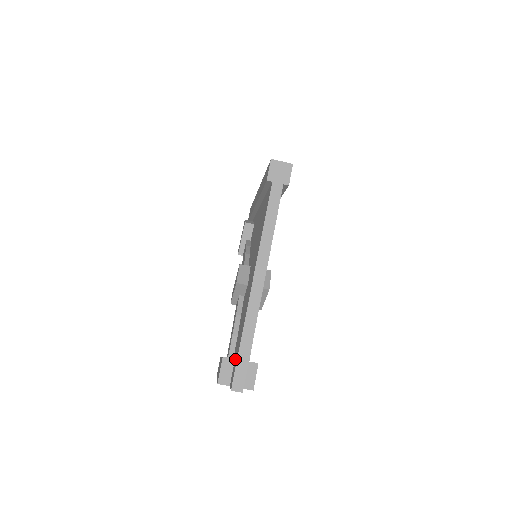
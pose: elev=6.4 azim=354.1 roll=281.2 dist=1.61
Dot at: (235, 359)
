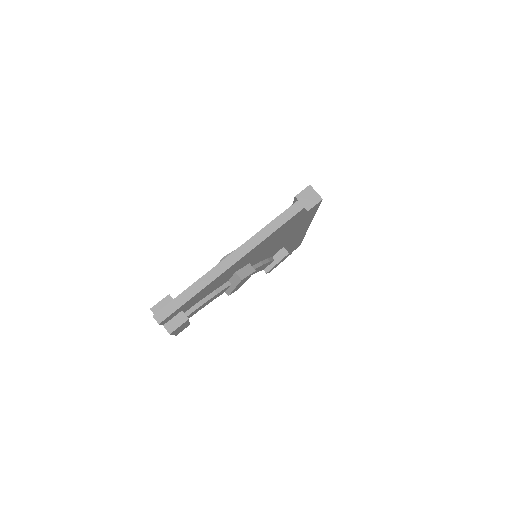
Dot at: occluded
